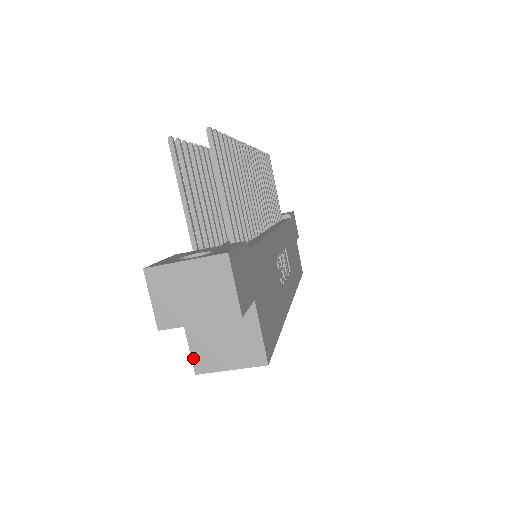
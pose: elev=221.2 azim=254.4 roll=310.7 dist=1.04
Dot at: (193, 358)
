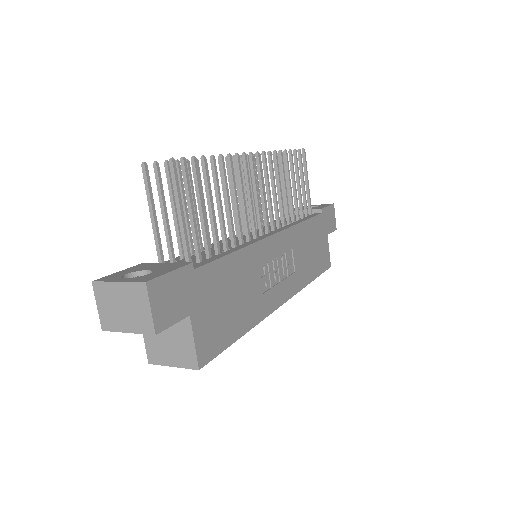
Dot at: (147, 350)
